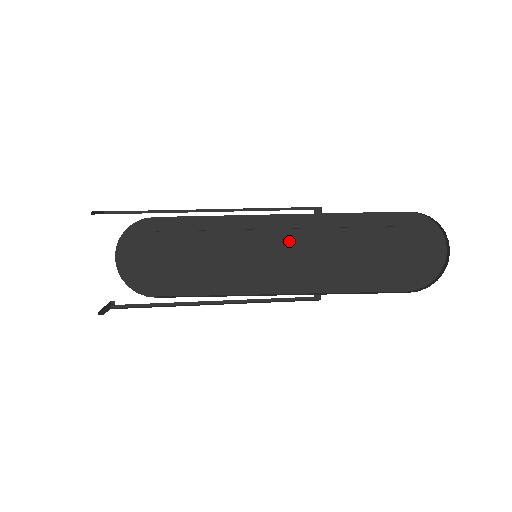
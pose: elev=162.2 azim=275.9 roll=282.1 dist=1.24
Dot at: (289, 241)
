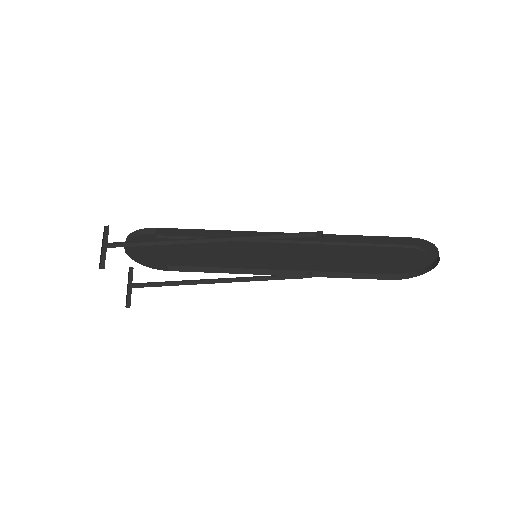
Dot at: (288, 249)
